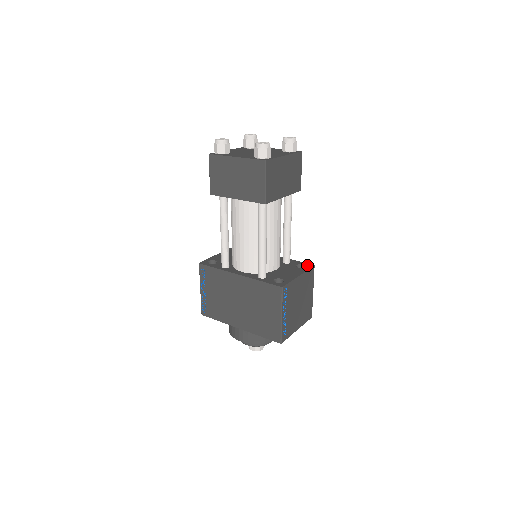
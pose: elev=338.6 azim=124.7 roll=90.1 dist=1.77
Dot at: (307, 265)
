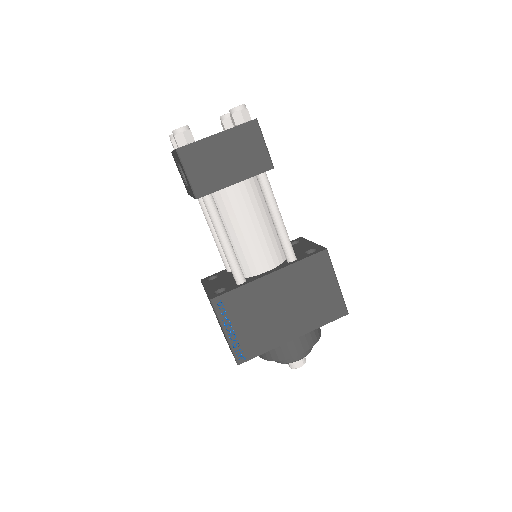
Dot at: (297, 240)
